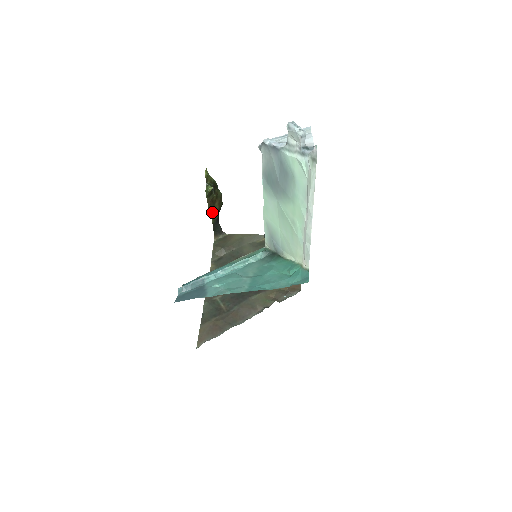
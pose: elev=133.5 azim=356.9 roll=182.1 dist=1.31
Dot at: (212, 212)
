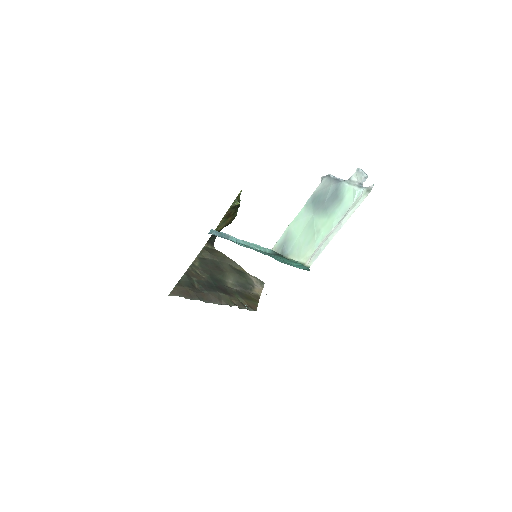
Dot at: (221, 223)
